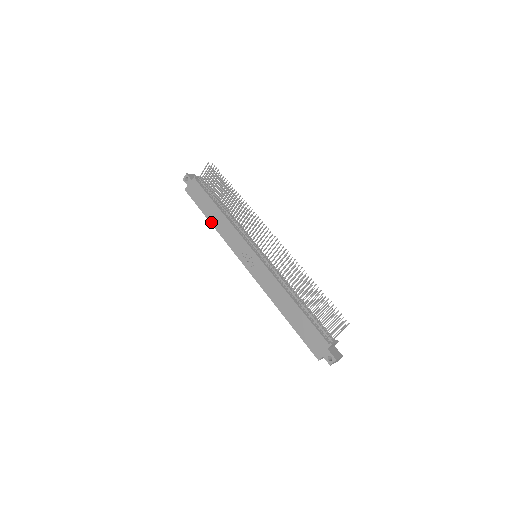
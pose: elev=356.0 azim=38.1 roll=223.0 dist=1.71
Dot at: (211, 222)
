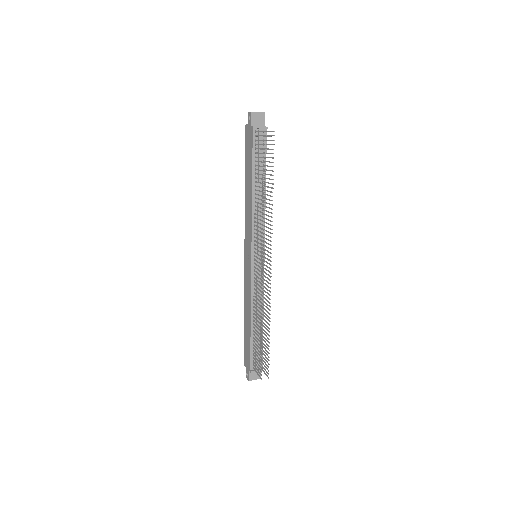
Dot at: (245, 186)
